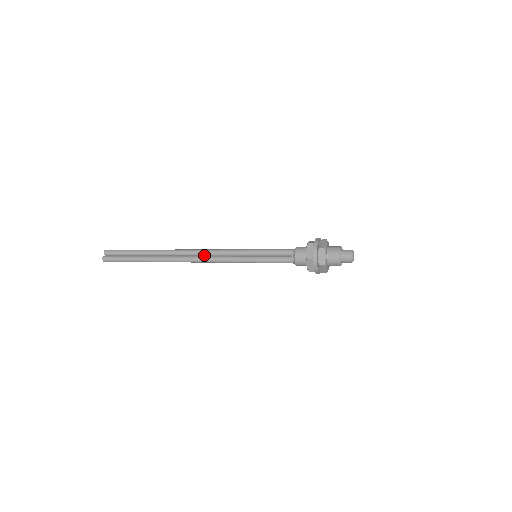
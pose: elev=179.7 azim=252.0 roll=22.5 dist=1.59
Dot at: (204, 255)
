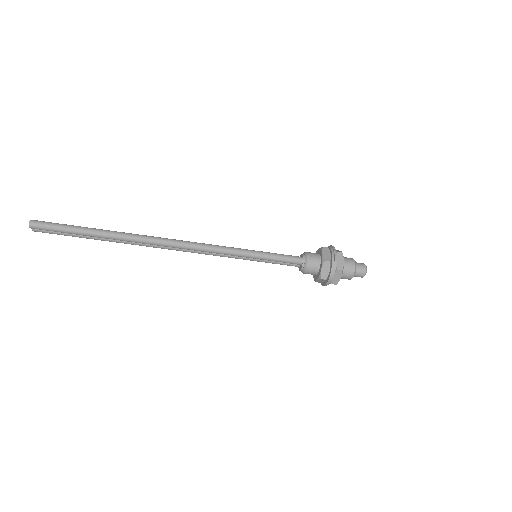
Dot at: occluded
